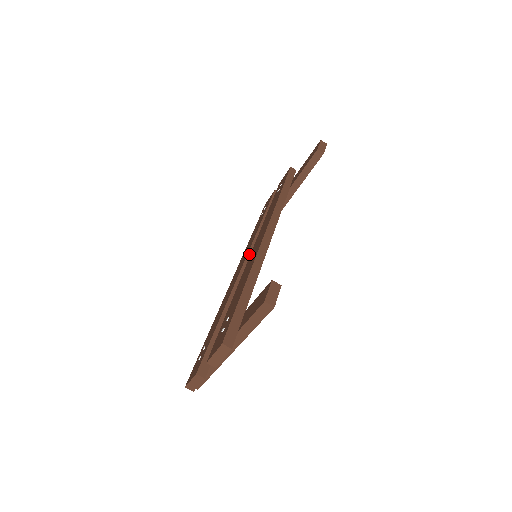
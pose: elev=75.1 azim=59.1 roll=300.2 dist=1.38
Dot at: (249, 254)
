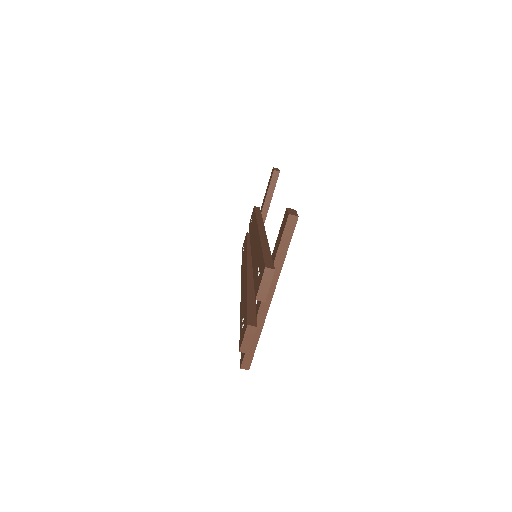
Dot at: (248, 263)
